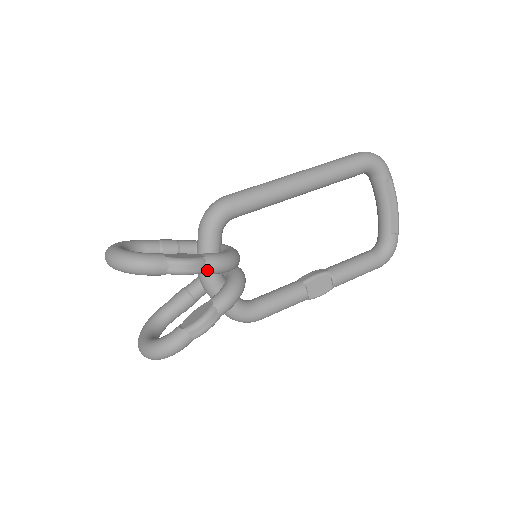
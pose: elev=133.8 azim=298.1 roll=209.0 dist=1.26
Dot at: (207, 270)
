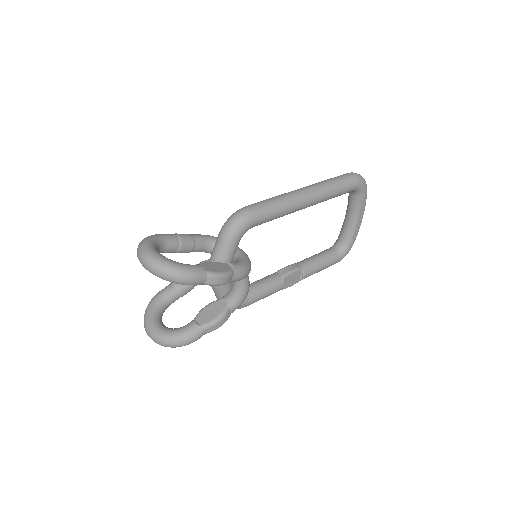
Dot at: (233, 280)
